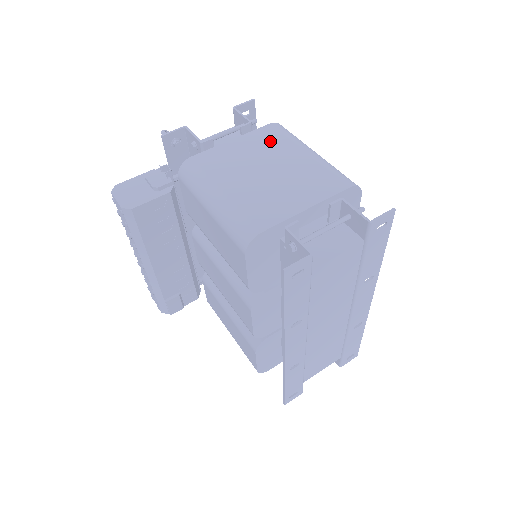
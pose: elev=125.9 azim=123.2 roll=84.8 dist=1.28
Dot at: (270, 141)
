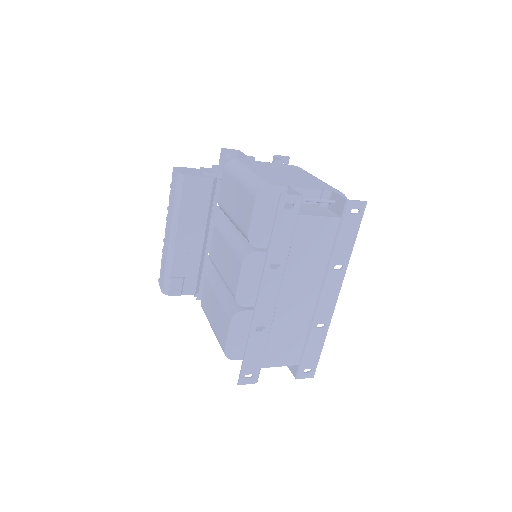
Dot at: (293, 169)
